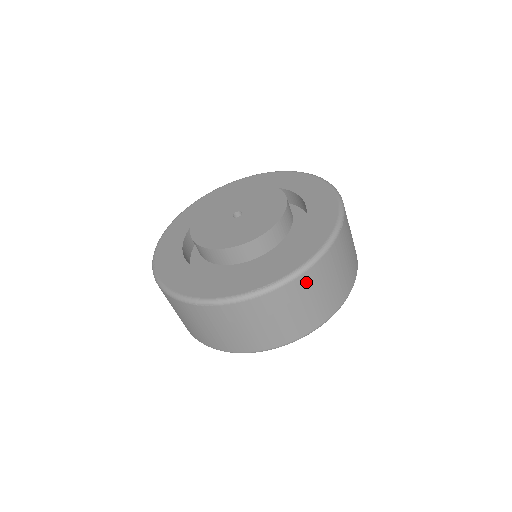
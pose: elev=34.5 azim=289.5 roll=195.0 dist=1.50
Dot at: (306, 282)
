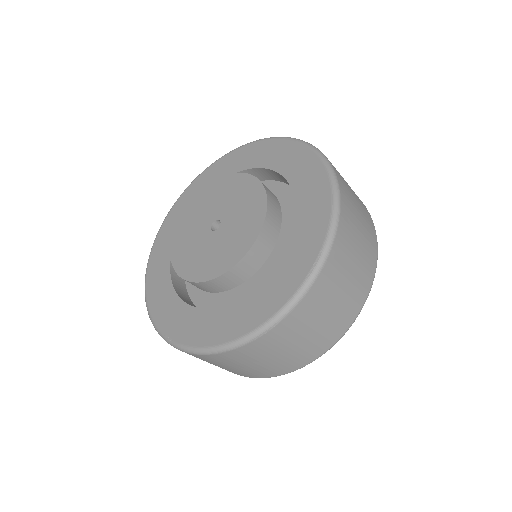
Dot at: (345, 231)
